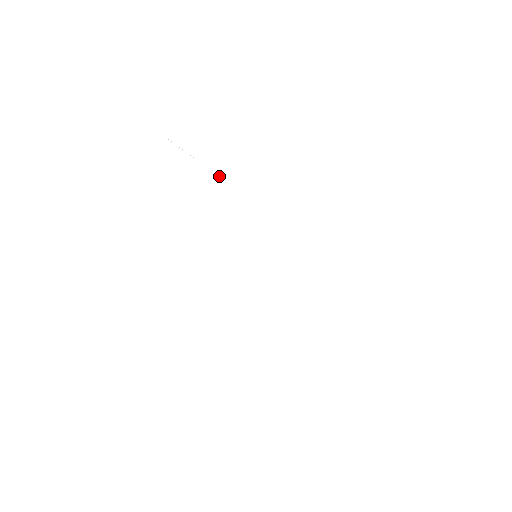
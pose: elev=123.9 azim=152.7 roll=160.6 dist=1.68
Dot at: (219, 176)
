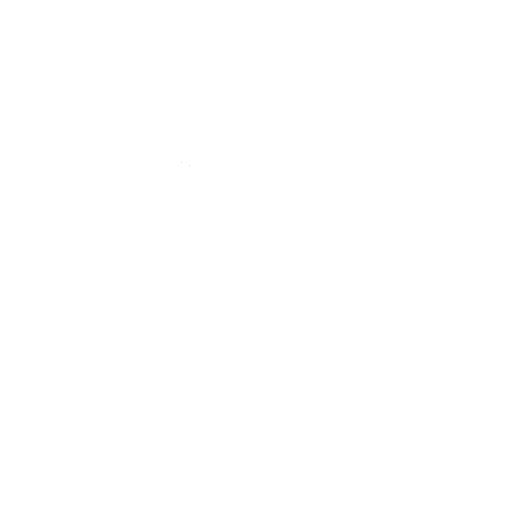
Dot at: occluded
